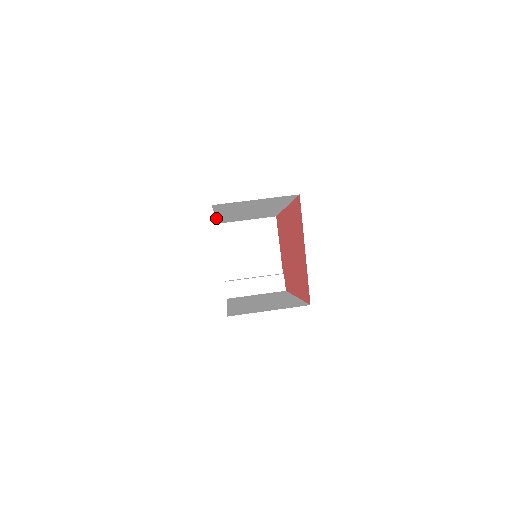
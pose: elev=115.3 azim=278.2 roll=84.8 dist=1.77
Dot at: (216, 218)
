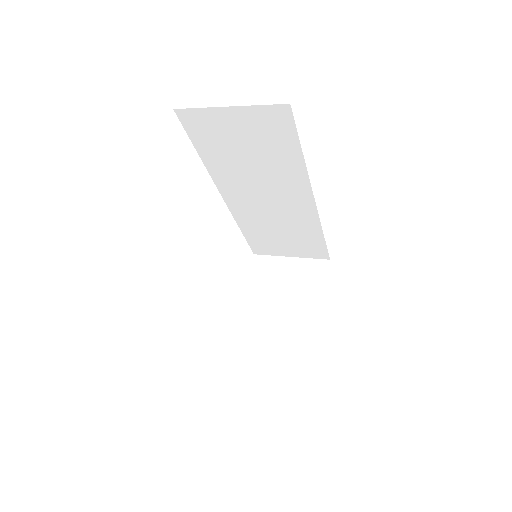
Dot at: (233, 215)
